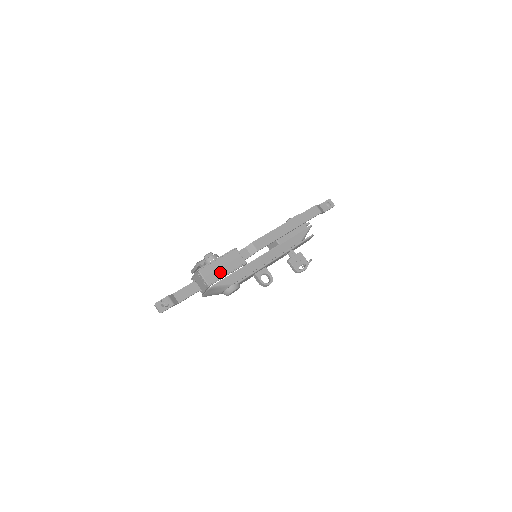
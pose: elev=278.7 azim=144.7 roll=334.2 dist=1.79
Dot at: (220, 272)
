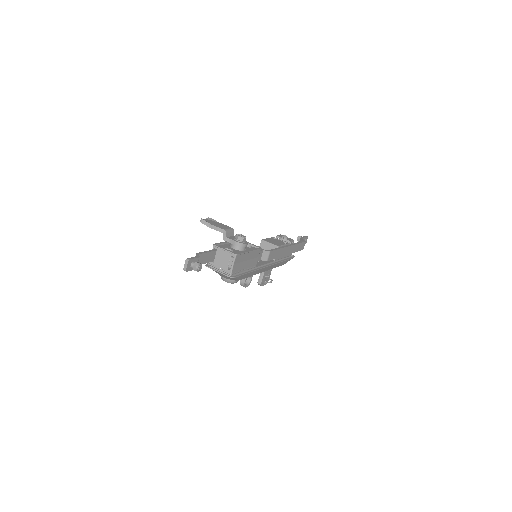
Dot at: (243, 265)
